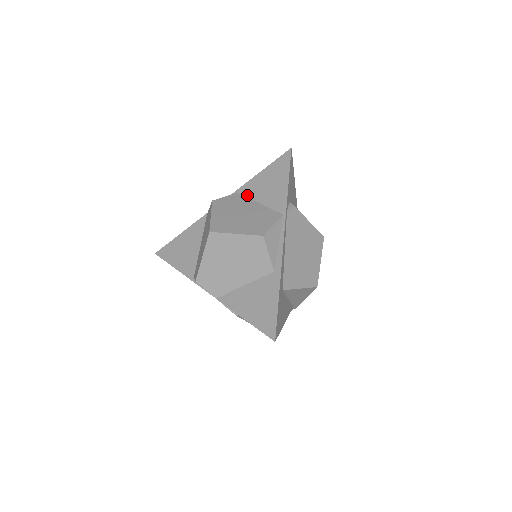
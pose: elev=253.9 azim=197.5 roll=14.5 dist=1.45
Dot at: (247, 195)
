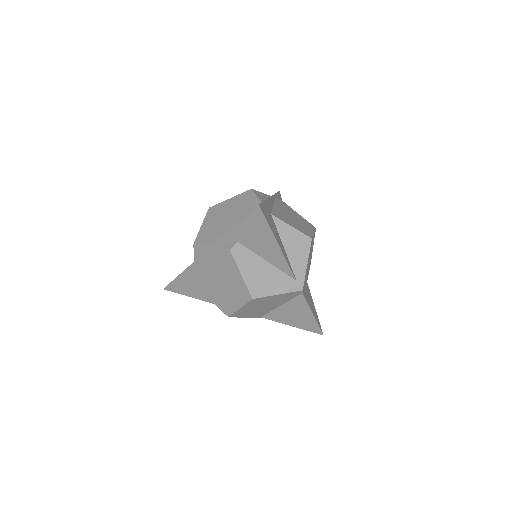
Dot at: occluded
